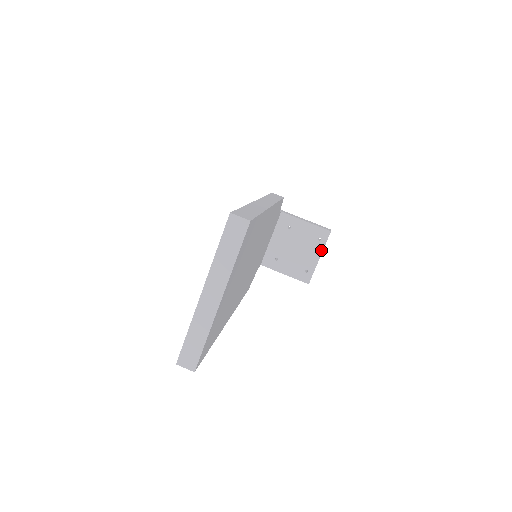
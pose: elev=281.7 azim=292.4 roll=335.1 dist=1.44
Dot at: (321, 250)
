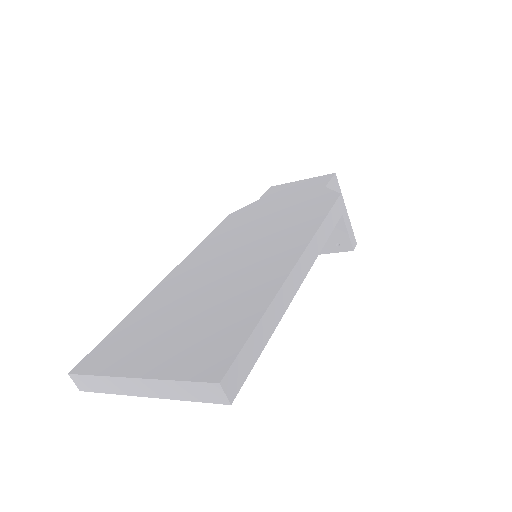
Dot at: (329, 252)
